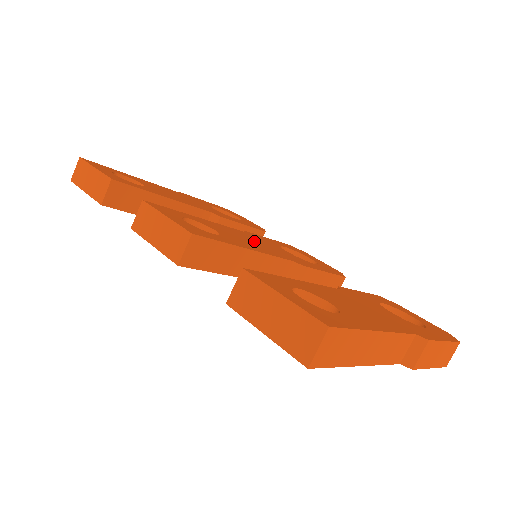
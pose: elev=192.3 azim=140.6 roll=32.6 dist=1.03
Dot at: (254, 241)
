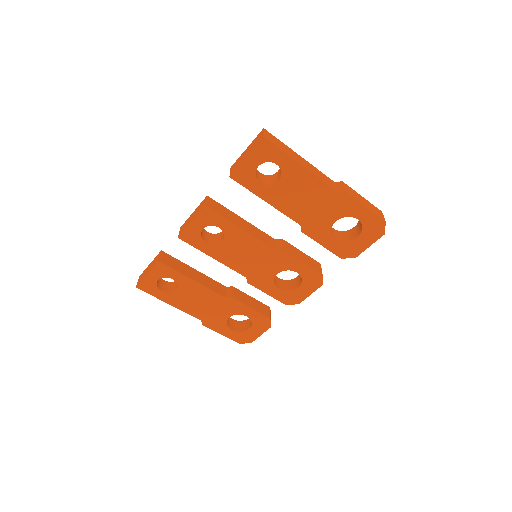
Dot at: occluded
